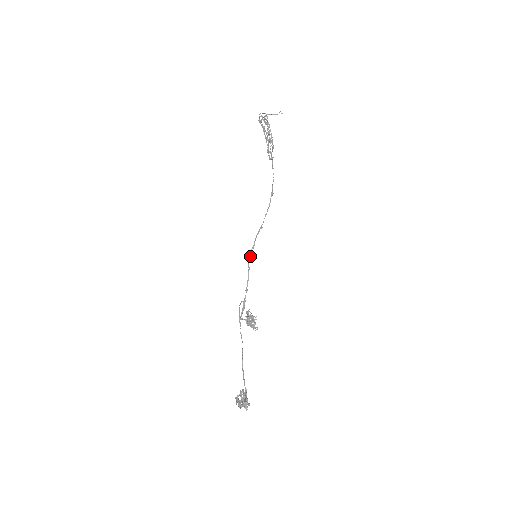
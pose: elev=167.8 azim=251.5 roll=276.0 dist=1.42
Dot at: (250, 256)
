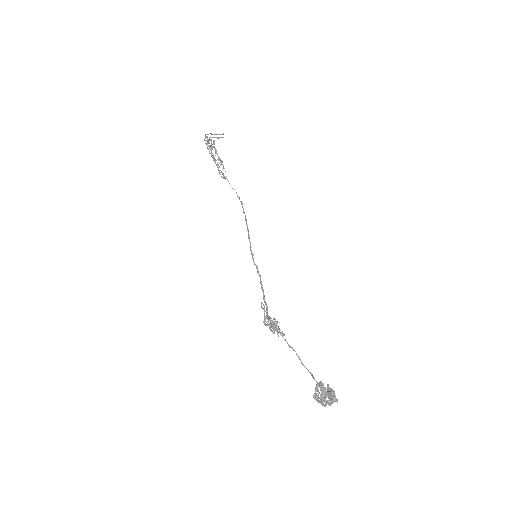
Dot at: (252, 255)
